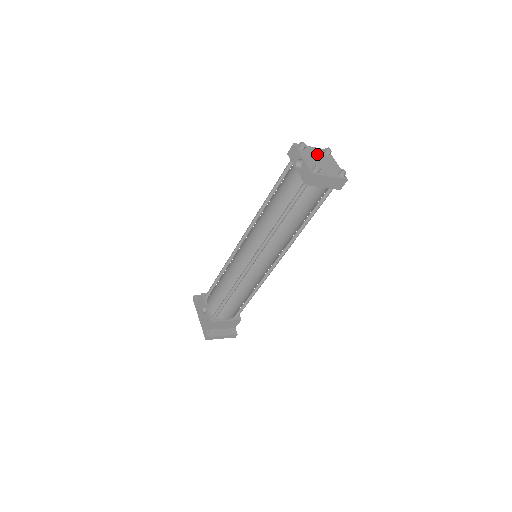
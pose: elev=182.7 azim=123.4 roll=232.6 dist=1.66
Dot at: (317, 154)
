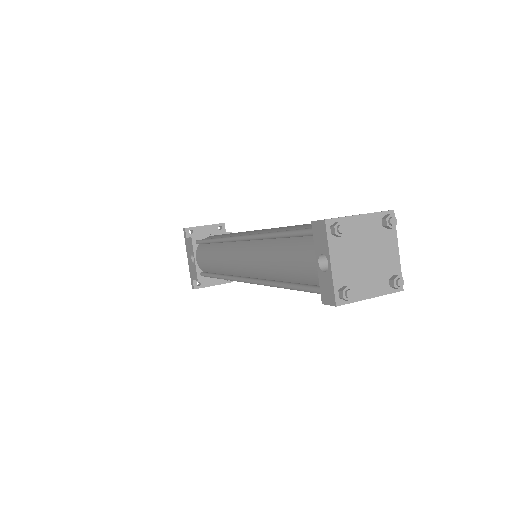
Dot at: (365, 236)
